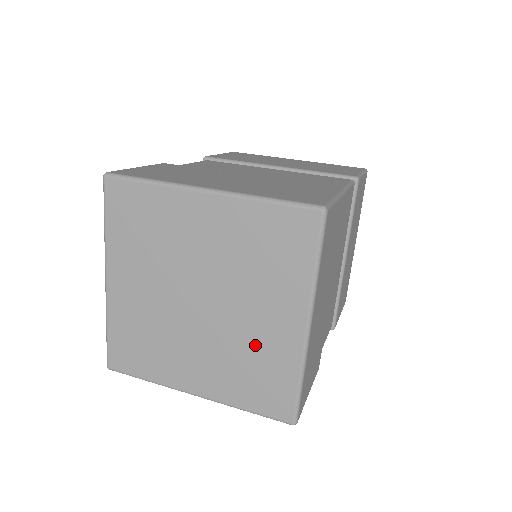
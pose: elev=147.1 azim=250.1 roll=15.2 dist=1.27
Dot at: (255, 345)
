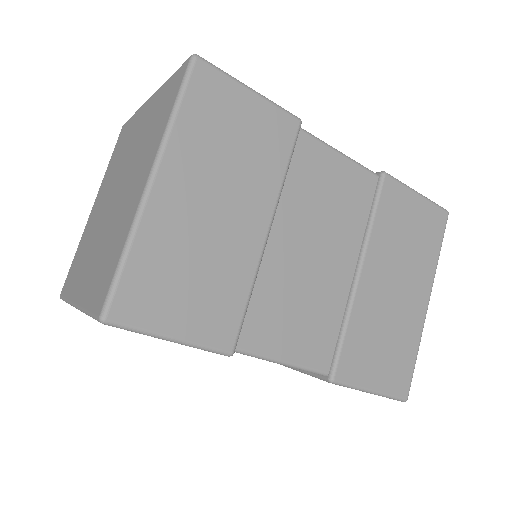
Dot at: (118, 223)
